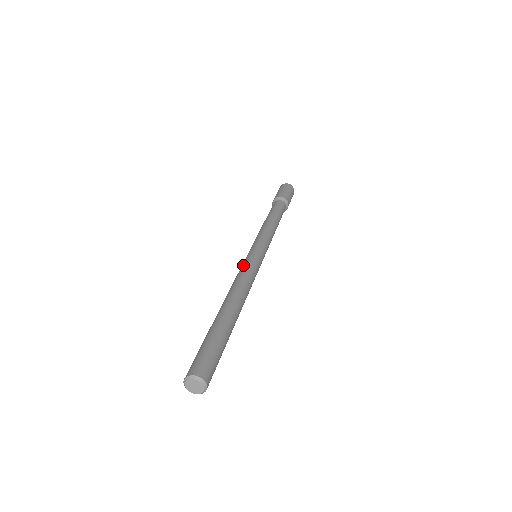
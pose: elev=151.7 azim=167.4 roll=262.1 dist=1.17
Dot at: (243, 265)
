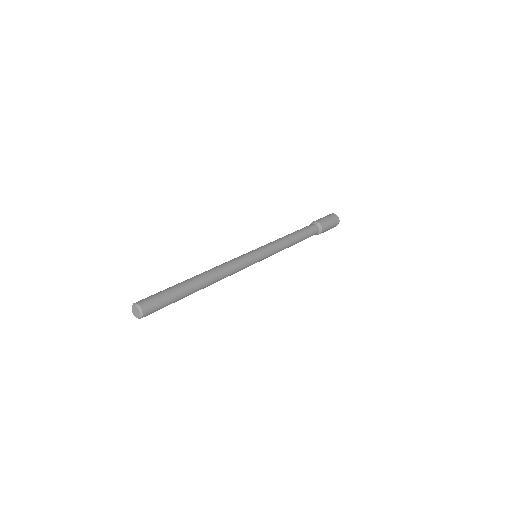
Dot at: (240, 258)
